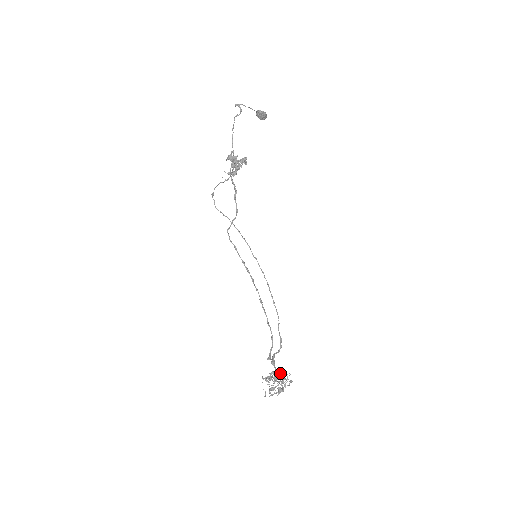
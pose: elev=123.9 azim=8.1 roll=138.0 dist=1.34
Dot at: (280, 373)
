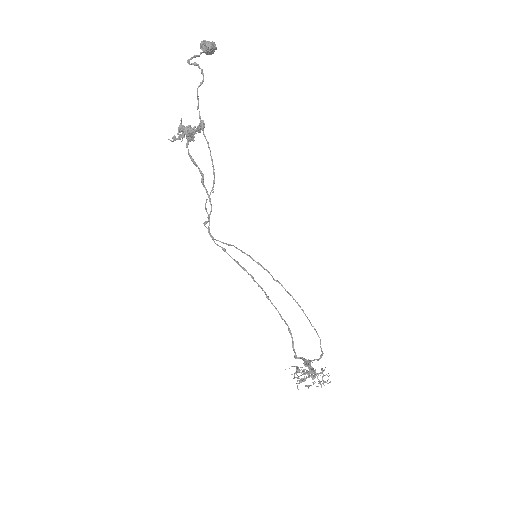
Dot at: (318, 373)
